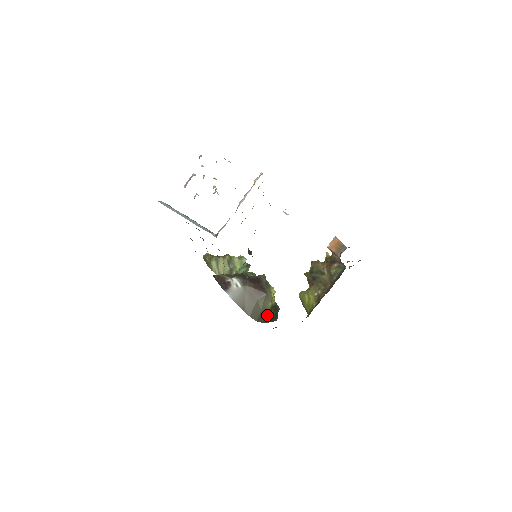
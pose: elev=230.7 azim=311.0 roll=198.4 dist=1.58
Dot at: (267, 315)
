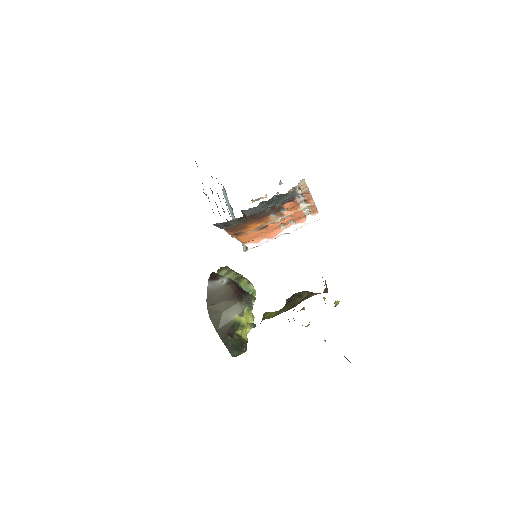
Dot at: (225, 326)
